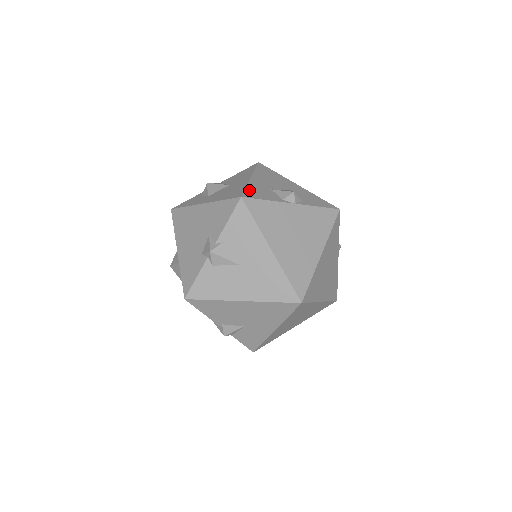
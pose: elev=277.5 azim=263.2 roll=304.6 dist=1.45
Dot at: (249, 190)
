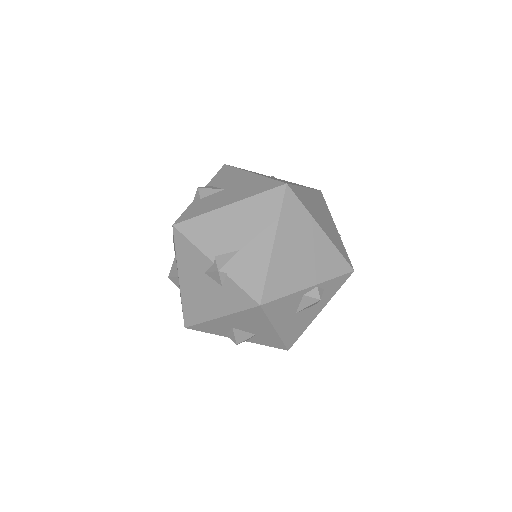
Dot at: occluded
